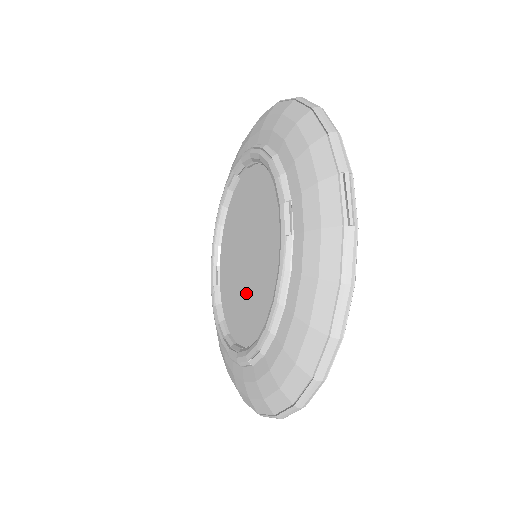
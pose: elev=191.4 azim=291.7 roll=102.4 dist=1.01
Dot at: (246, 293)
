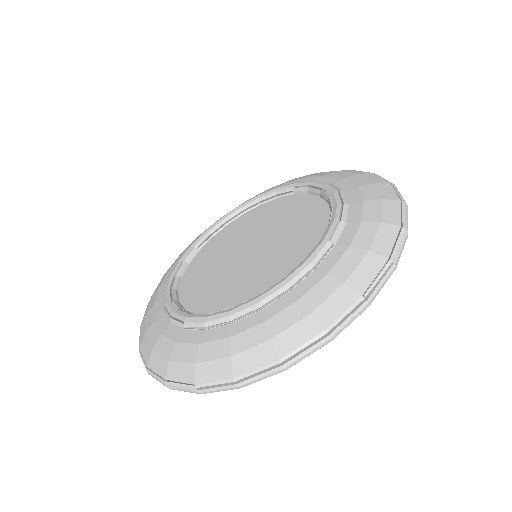
Dot at: (272, 253)
